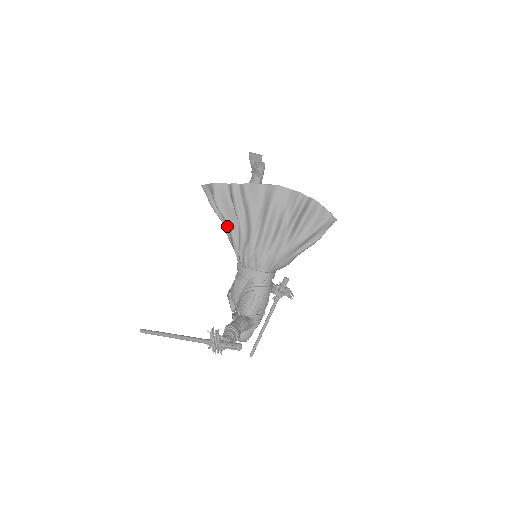
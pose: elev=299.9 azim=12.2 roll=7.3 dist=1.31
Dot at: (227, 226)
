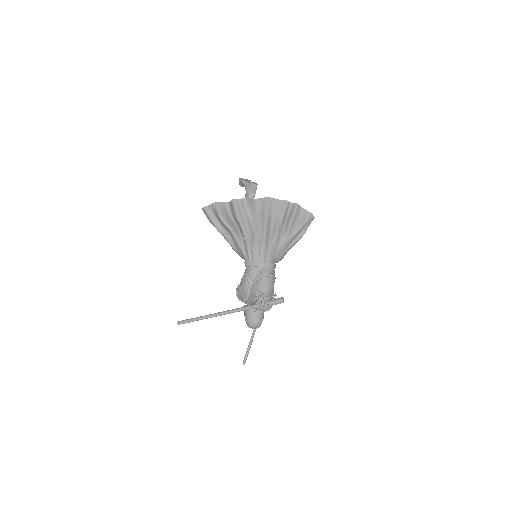
Dot at: (229, 236)
